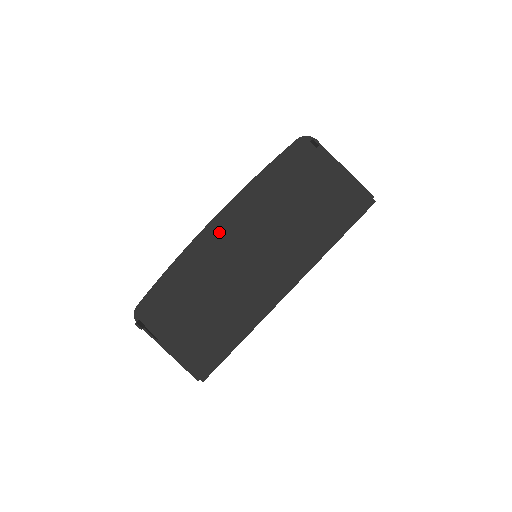
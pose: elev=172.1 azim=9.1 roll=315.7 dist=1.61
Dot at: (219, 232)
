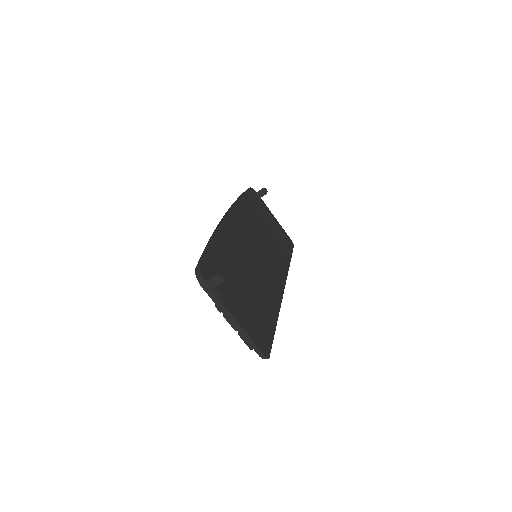
Dot at: (234, 225)
